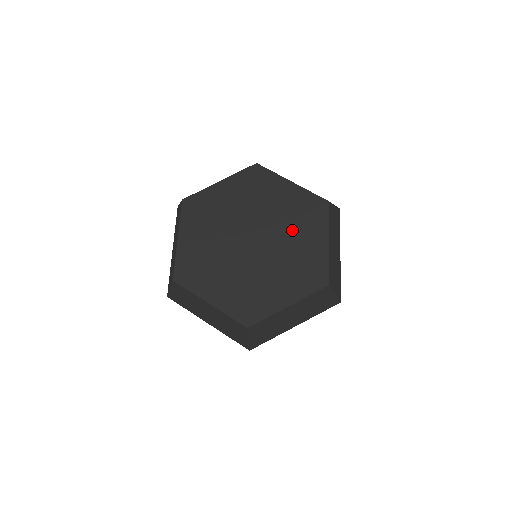
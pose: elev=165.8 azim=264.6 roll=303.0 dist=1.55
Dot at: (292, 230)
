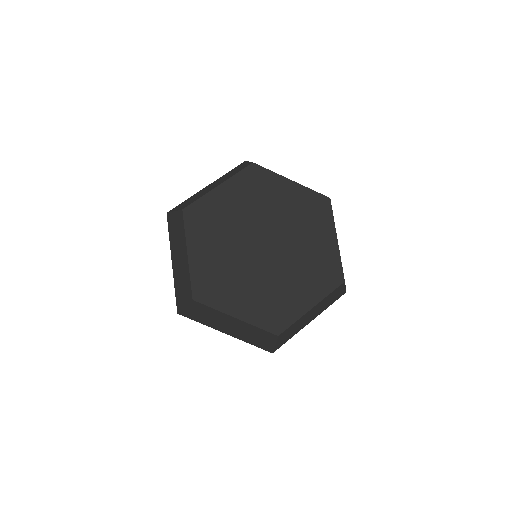
Dot at: (301, 231)
